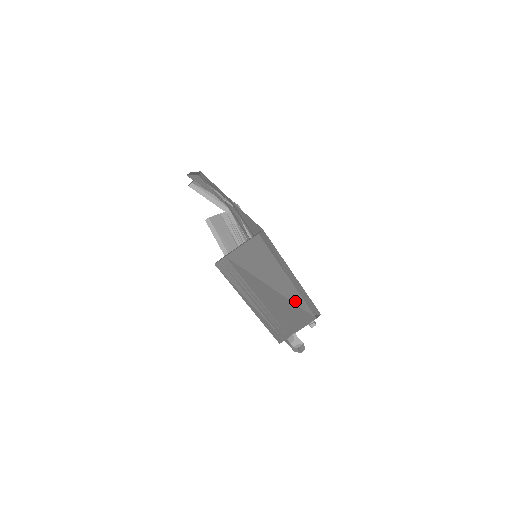
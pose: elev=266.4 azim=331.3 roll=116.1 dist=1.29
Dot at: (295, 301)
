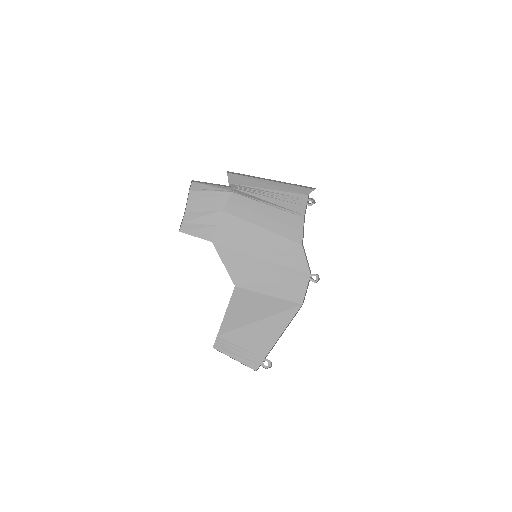
Dot at: (278, 311)
